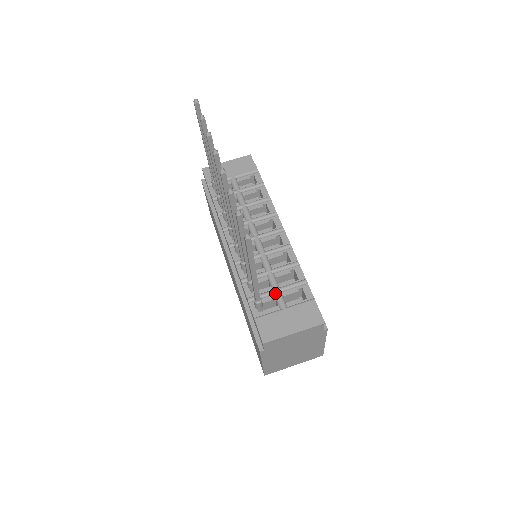
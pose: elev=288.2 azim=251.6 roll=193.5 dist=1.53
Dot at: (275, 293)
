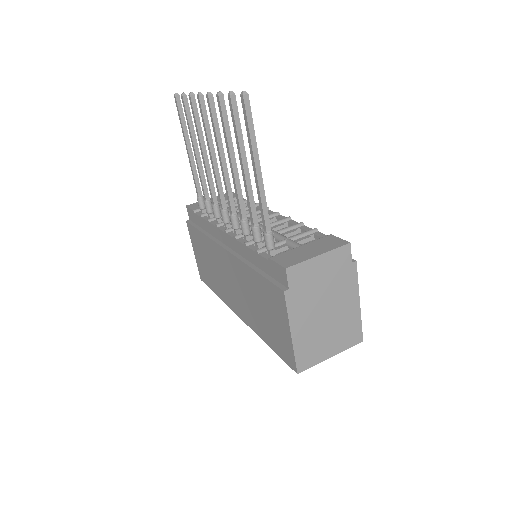
Dot at: (286, 241)
